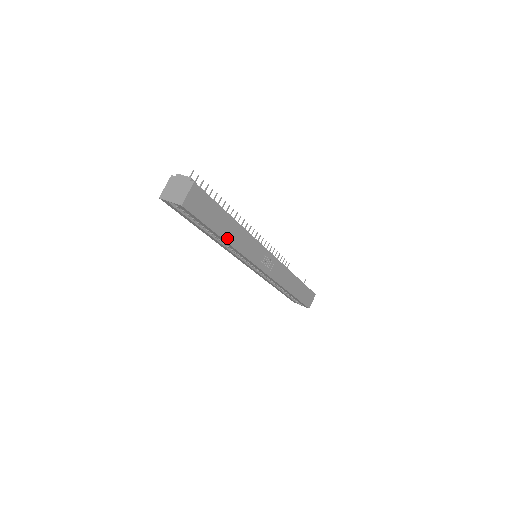
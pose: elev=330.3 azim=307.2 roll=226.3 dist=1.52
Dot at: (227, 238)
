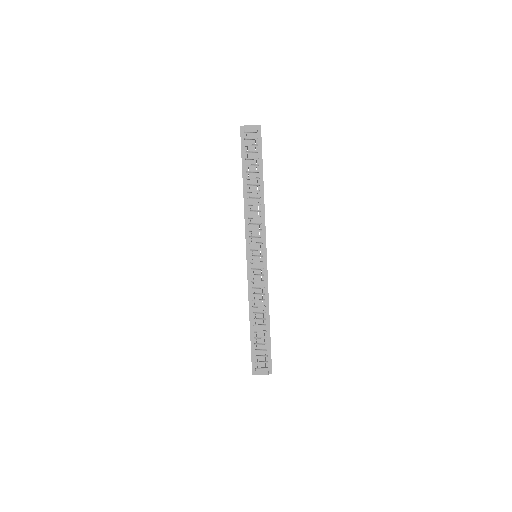
Dot at: occluded
